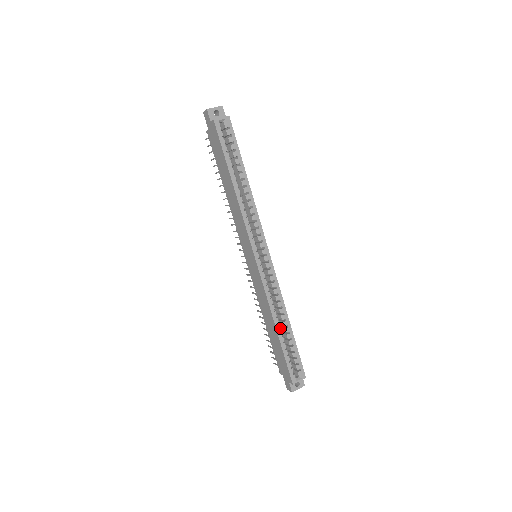
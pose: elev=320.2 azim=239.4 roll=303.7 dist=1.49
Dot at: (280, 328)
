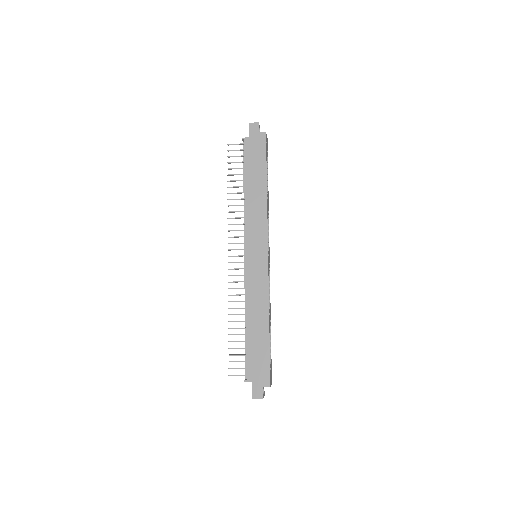
Dot at: occluded
